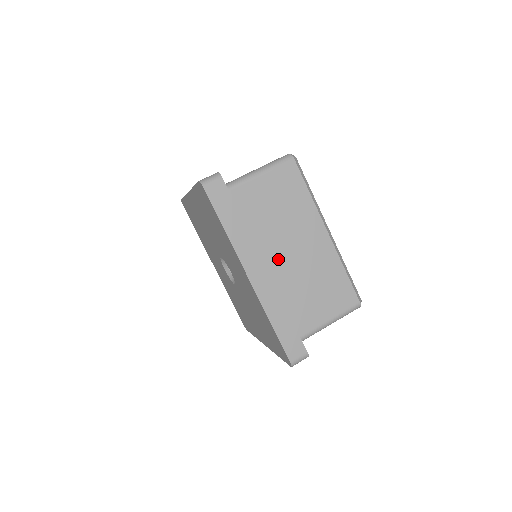
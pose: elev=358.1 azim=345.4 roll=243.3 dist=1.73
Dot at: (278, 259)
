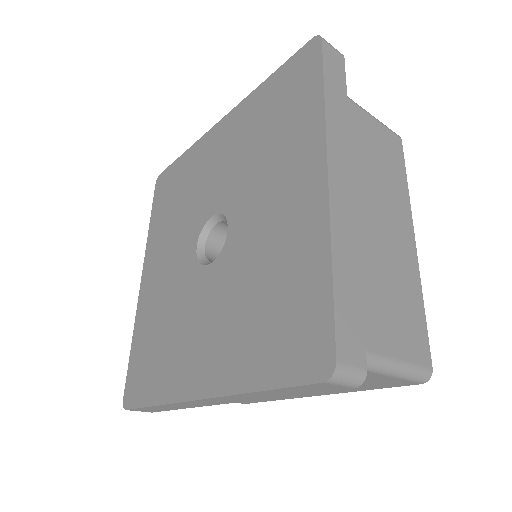
Dot at: (356, 208)
